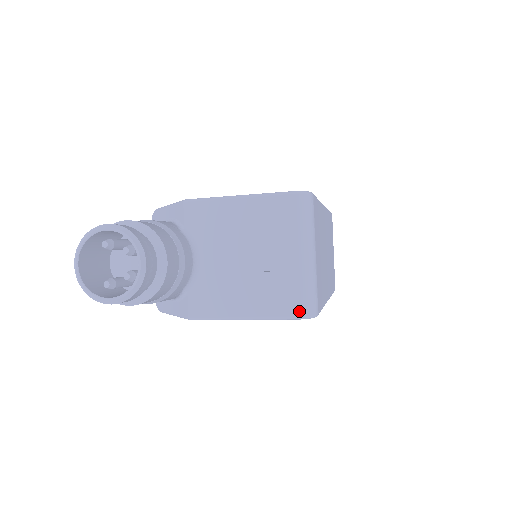
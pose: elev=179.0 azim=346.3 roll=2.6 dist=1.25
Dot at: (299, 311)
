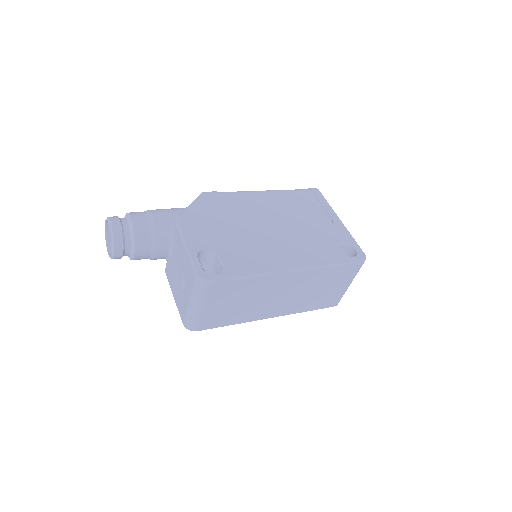
Dot at: (184, 322)
